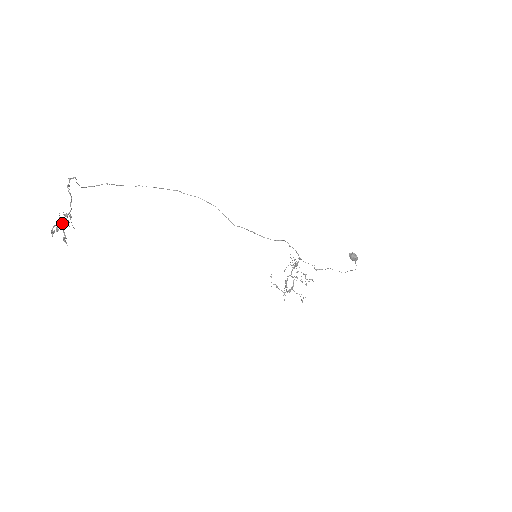
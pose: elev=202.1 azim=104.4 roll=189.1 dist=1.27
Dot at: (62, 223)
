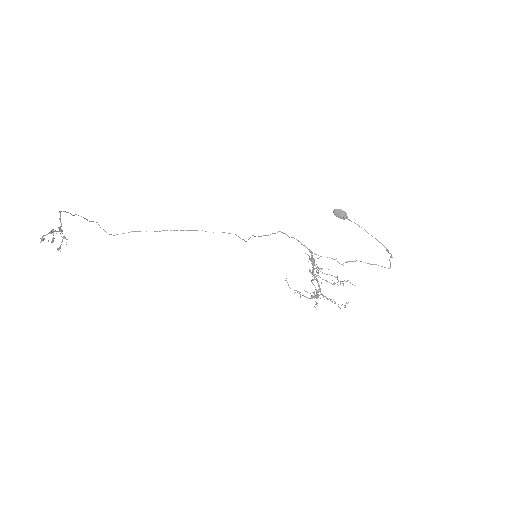
Dot at: (50, 232)
